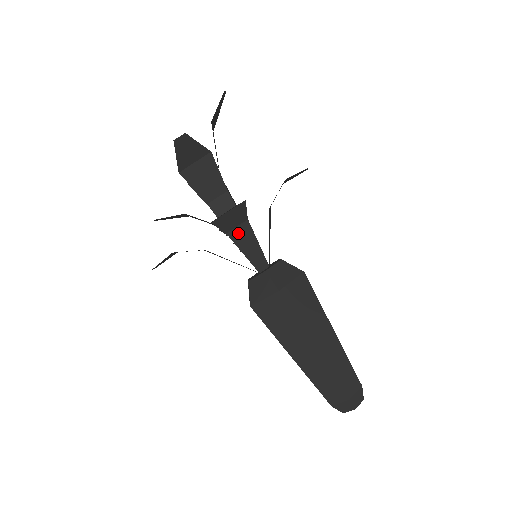
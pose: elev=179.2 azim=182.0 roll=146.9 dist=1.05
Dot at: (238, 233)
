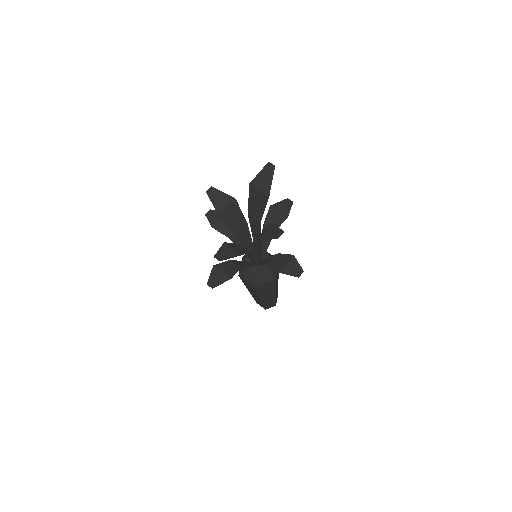
Dot at: (270, 260)
